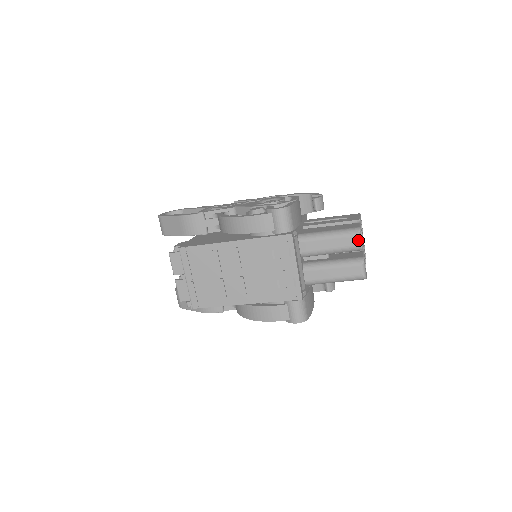
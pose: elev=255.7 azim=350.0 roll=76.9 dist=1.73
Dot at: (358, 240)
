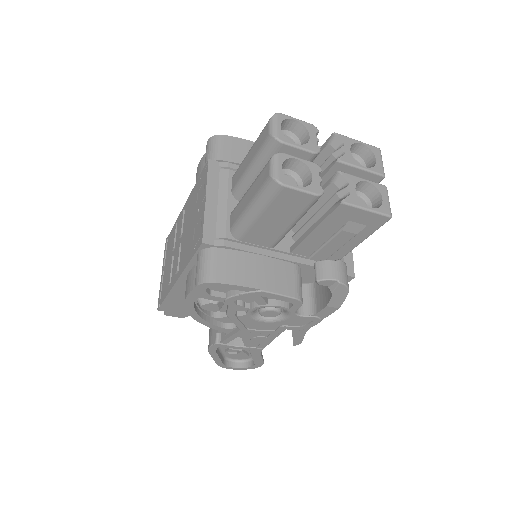
Dot at: (269, 127)
